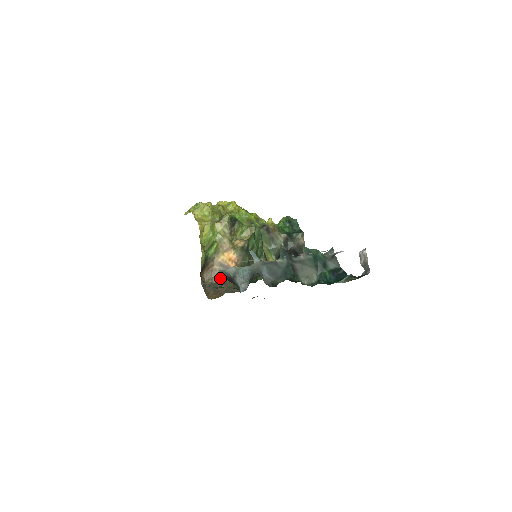
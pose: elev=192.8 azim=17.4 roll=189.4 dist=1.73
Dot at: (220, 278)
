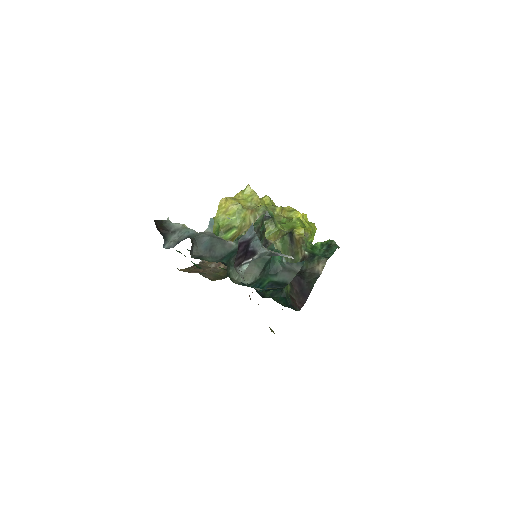
Dot at: (218, 266)
